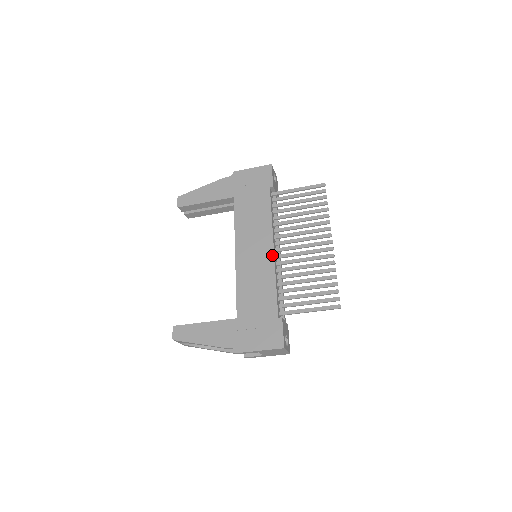
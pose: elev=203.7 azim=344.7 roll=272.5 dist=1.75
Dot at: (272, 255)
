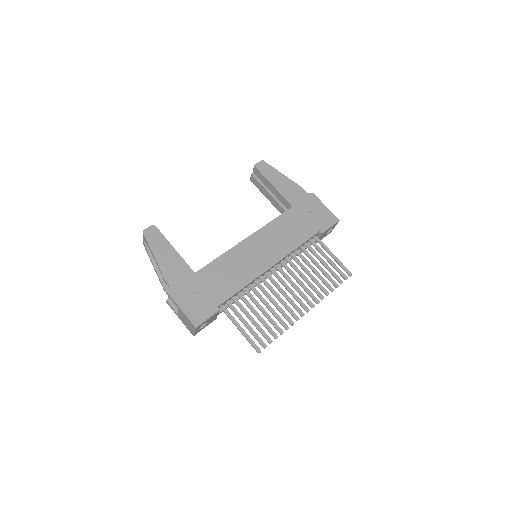
Dot at: (266, 269)
